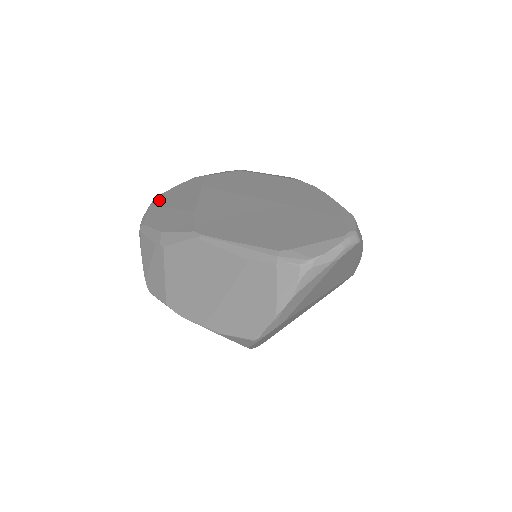
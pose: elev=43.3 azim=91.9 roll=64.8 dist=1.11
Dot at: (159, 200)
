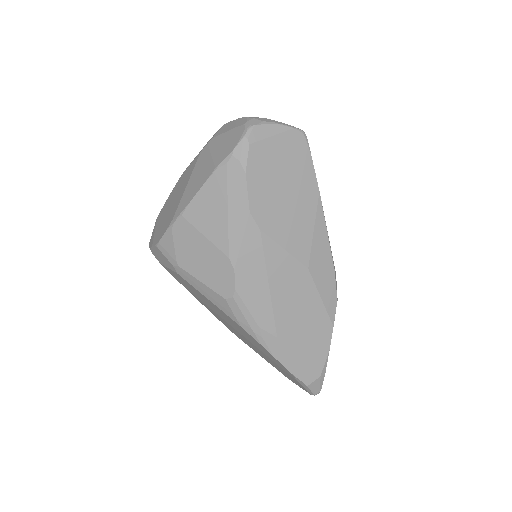
Dot at: occluded
